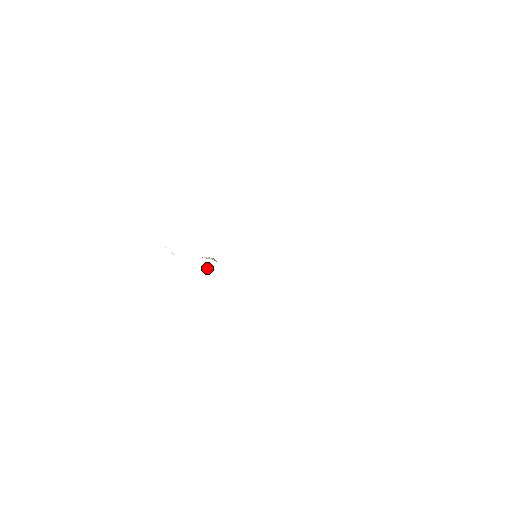
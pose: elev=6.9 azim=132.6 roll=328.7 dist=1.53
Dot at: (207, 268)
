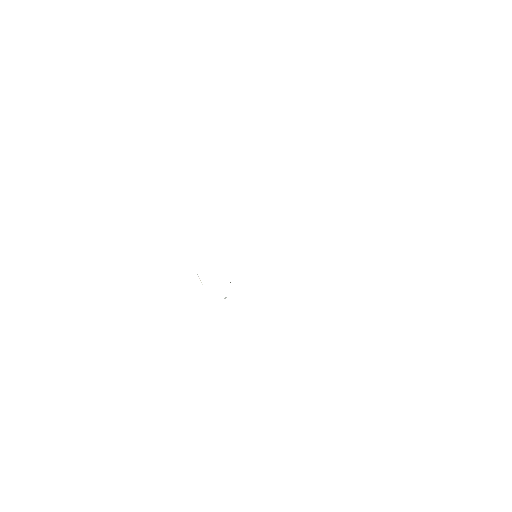
Dot at: occluded
